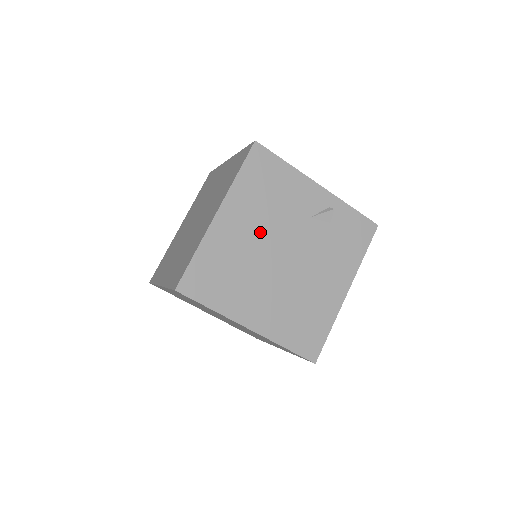
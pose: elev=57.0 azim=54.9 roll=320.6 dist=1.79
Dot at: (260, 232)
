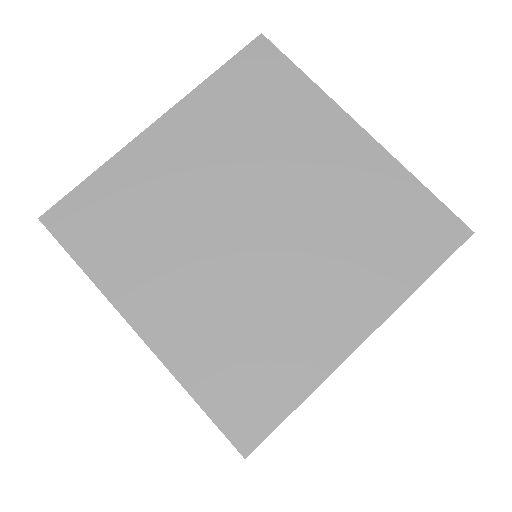
Dot at: occluded
